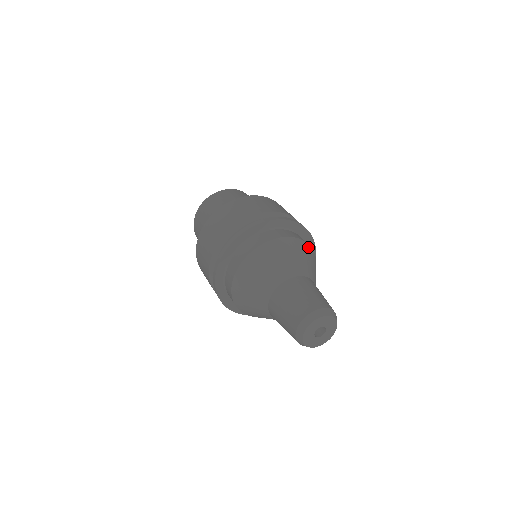
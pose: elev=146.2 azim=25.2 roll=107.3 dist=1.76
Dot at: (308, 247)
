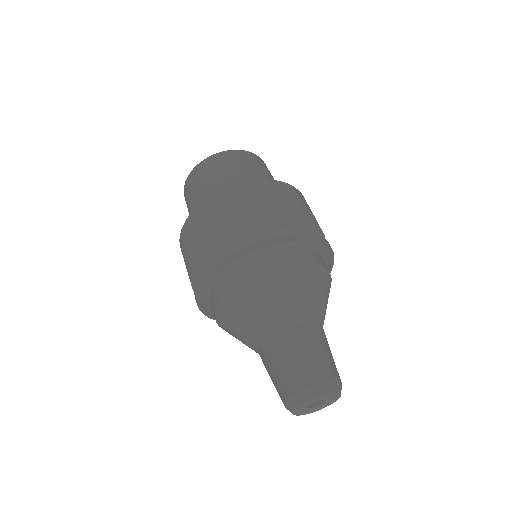
Dot at: occluded
